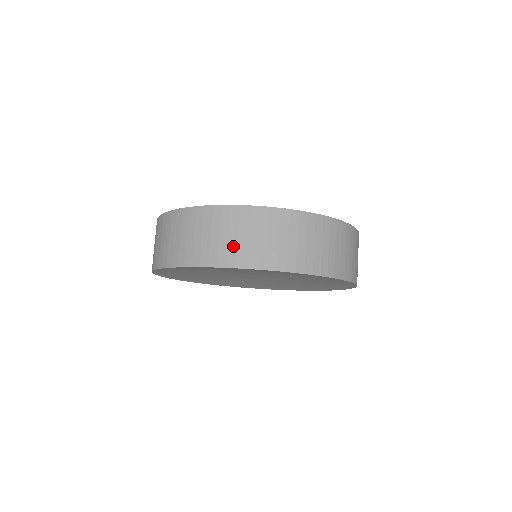
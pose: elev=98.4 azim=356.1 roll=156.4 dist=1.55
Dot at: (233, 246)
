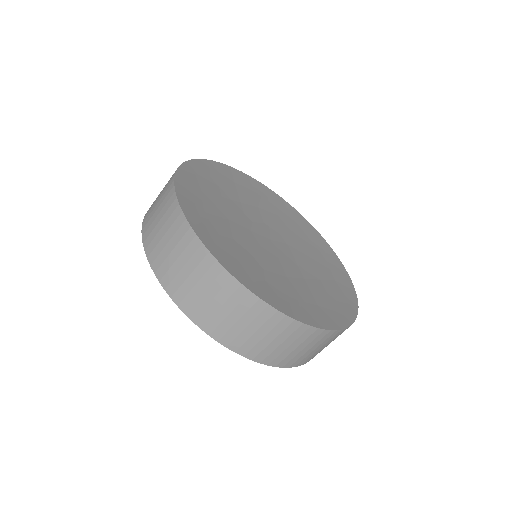
Dot at: (157, 239)
